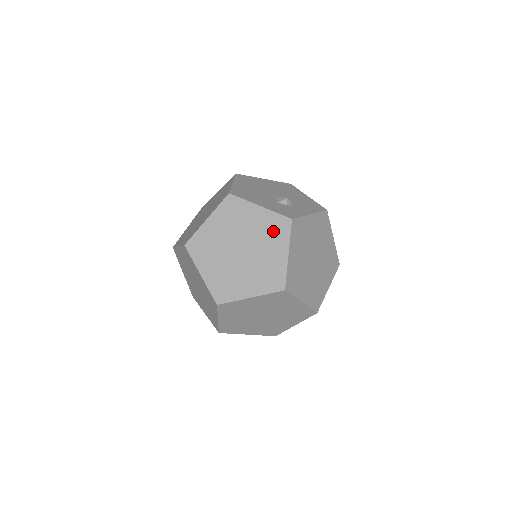
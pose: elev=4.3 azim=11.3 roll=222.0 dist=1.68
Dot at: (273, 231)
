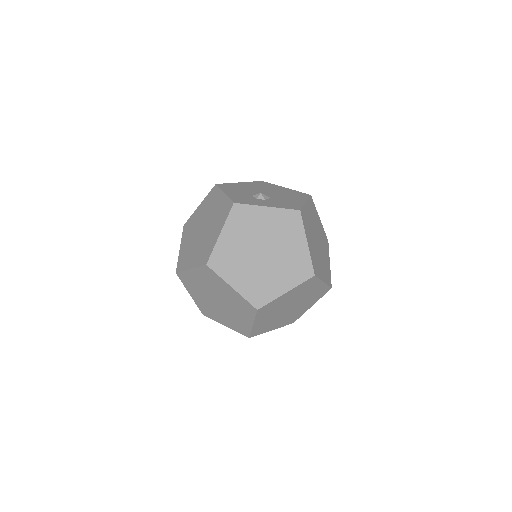
Dot at: (221, 213)
